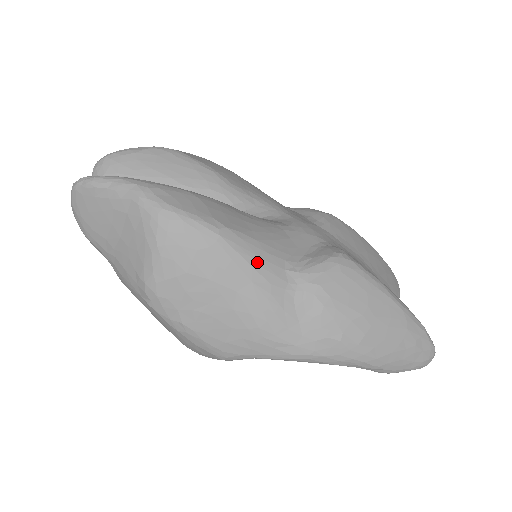
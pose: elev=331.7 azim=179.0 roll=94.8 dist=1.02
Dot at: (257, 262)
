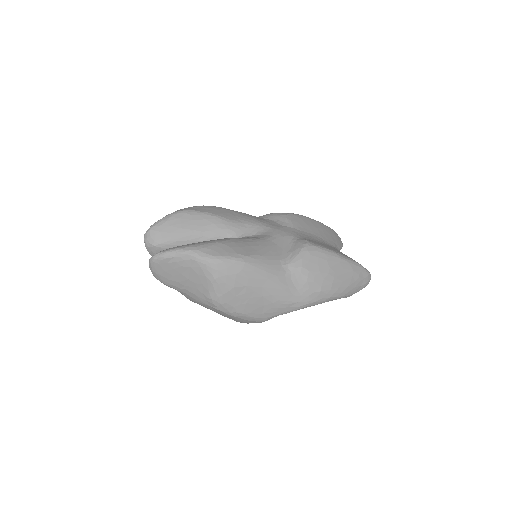
Dot at: (267, 268)
